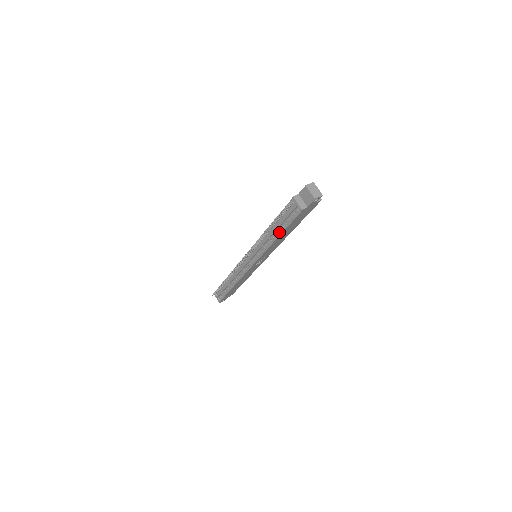
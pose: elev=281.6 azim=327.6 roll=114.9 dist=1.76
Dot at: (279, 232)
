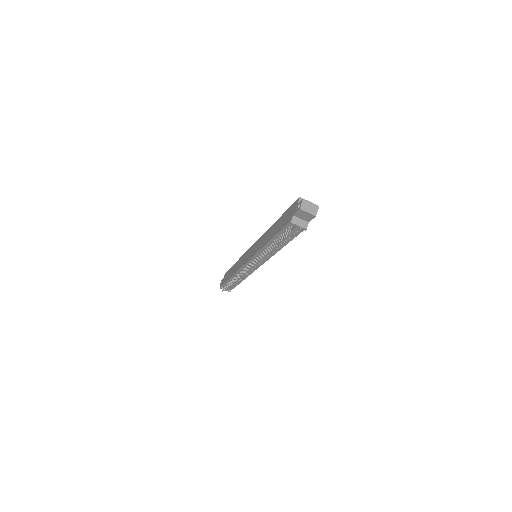
Dot at: (283, 245)
